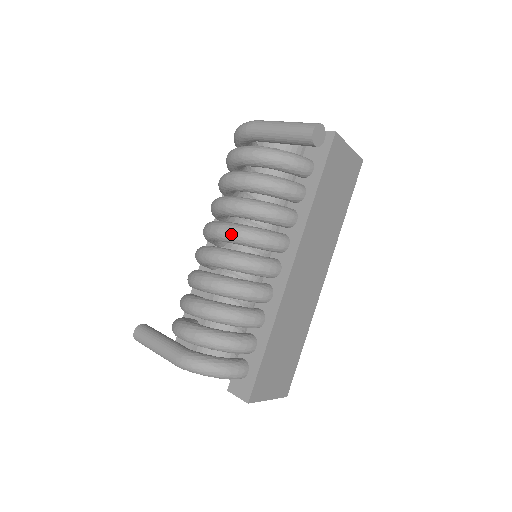
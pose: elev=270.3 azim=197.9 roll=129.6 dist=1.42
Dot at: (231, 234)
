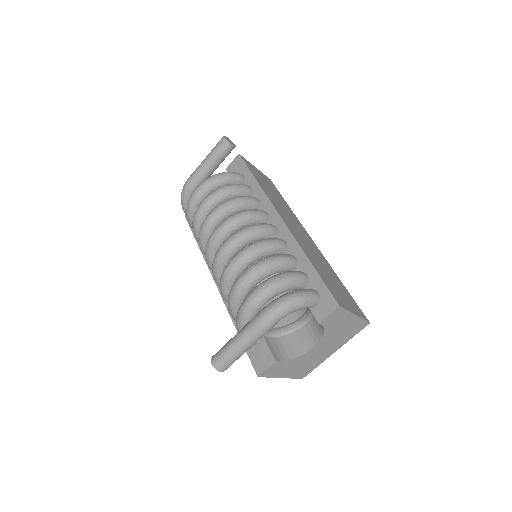
Dot at: (225, 224)
